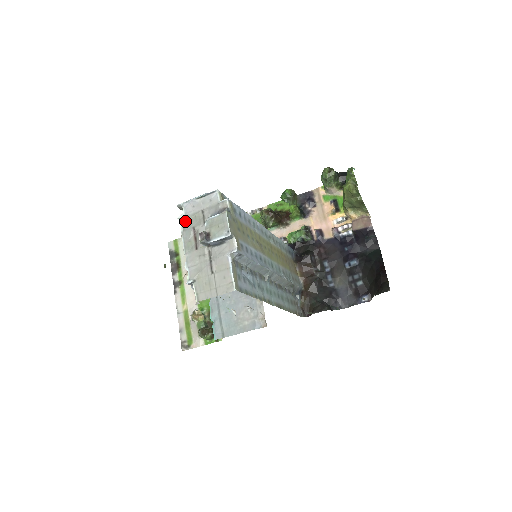
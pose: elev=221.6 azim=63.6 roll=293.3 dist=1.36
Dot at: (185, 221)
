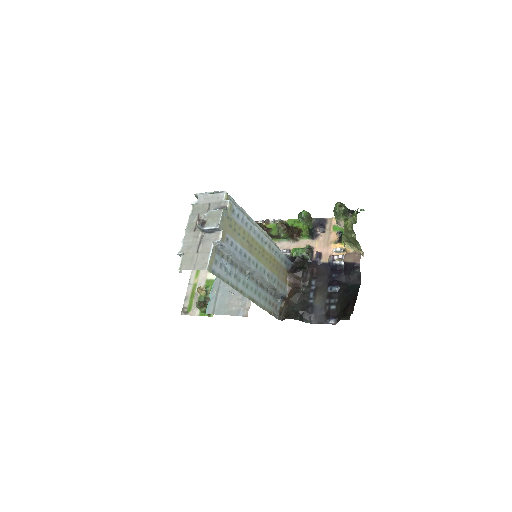
Dot at: (195, 207)
